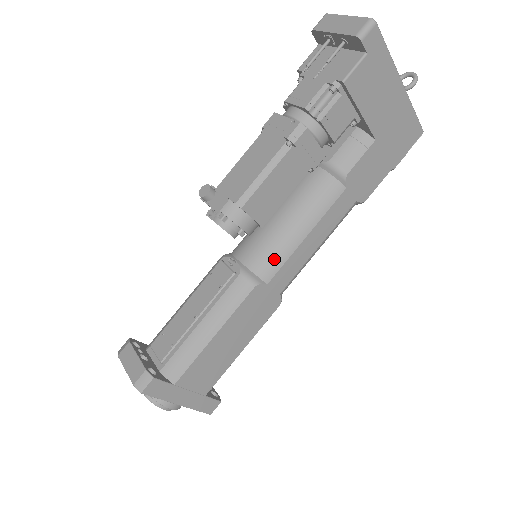
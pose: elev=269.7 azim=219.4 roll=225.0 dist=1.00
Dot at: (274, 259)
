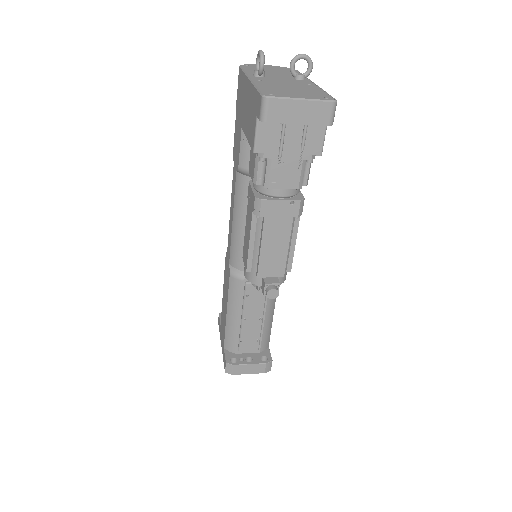
Dot at: occluded
